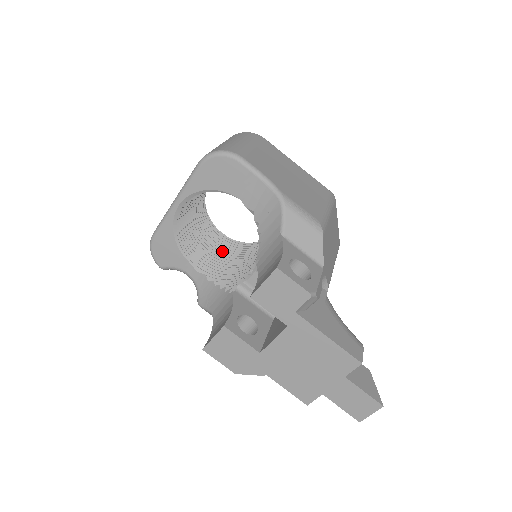
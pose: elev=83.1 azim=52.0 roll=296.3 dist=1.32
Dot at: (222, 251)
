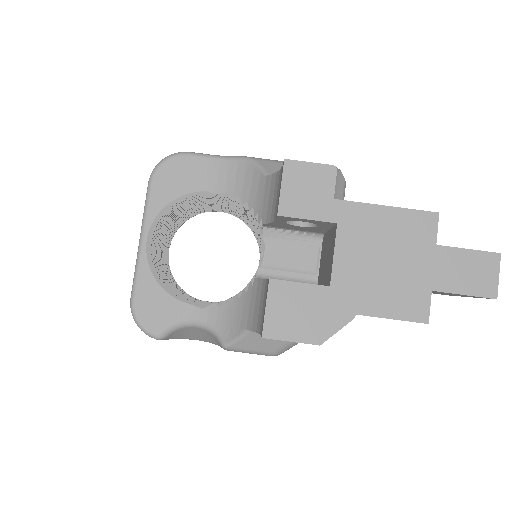
Dot at: occluded
